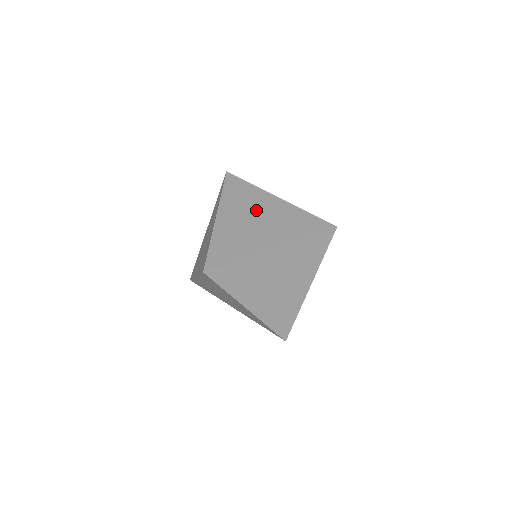
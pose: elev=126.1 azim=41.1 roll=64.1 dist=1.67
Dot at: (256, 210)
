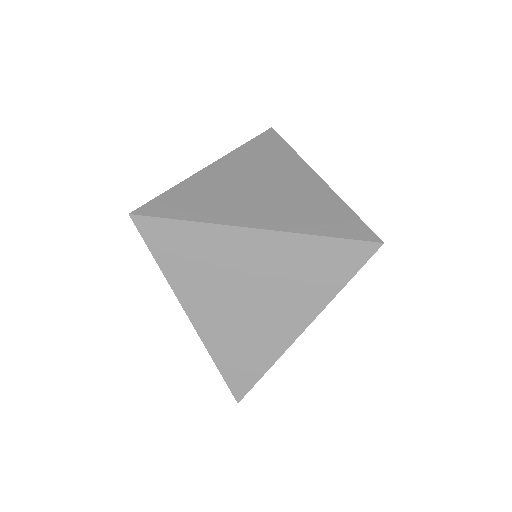
Dot at: (236, 275)
